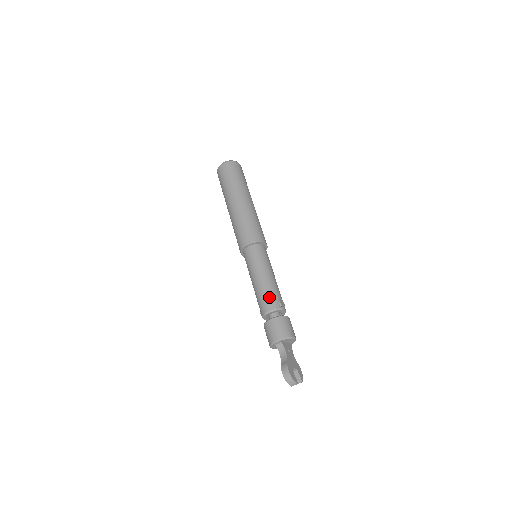
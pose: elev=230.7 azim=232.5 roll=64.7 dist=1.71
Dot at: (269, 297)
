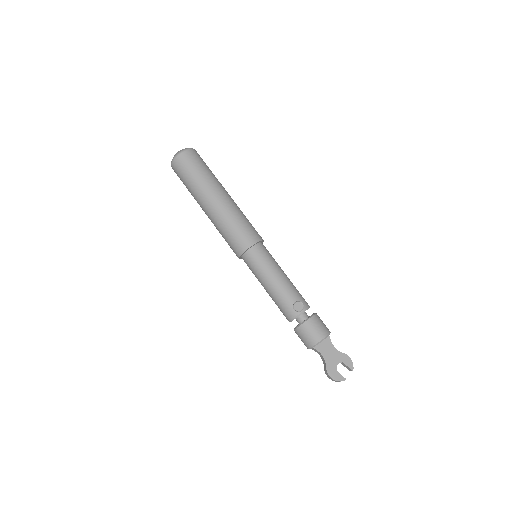
Dot at: (282, 308)
